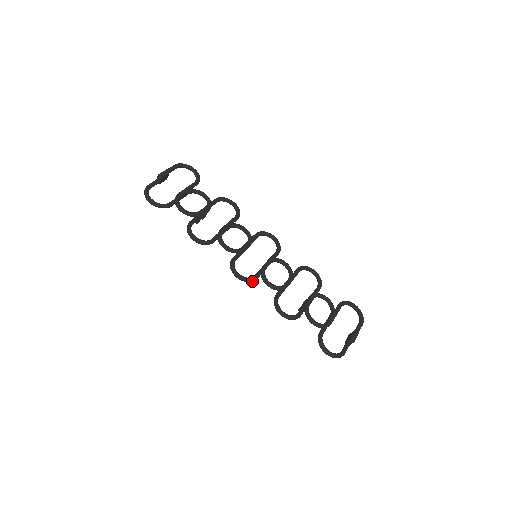
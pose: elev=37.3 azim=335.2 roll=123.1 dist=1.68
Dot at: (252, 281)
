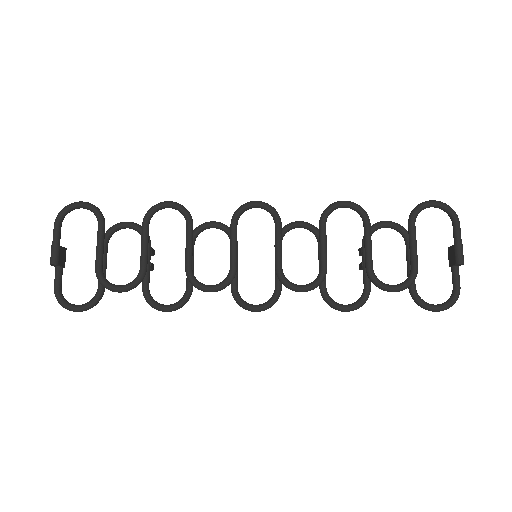
Dot at: (278, 298)
